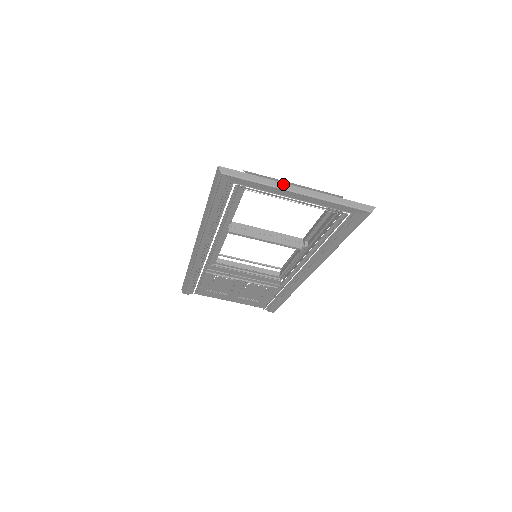
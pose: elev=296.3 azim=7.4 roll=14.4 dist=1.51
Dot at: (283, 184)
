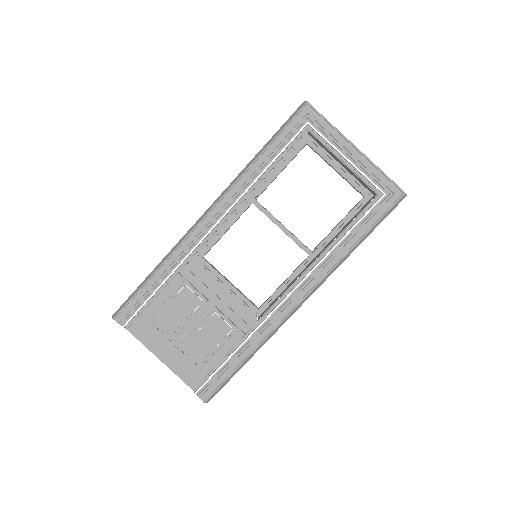
Dot at: (346, 138)
